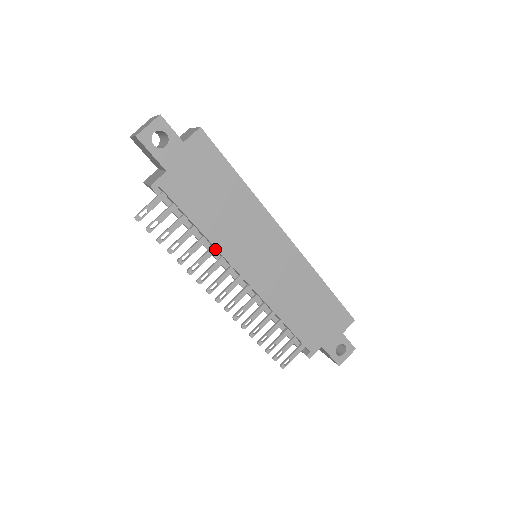
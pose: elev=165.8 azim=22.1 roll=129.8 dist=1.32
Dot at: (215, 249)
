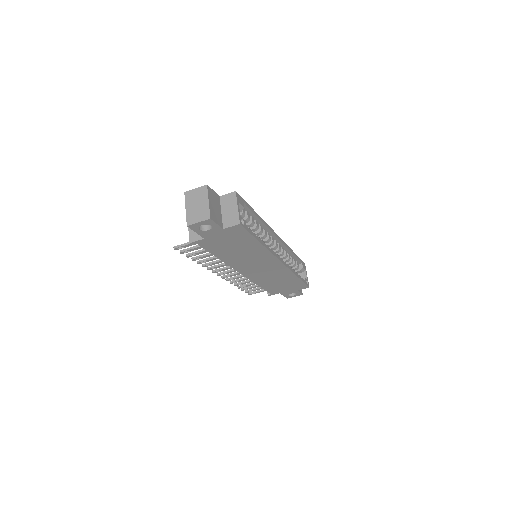
Dot at: occluded
